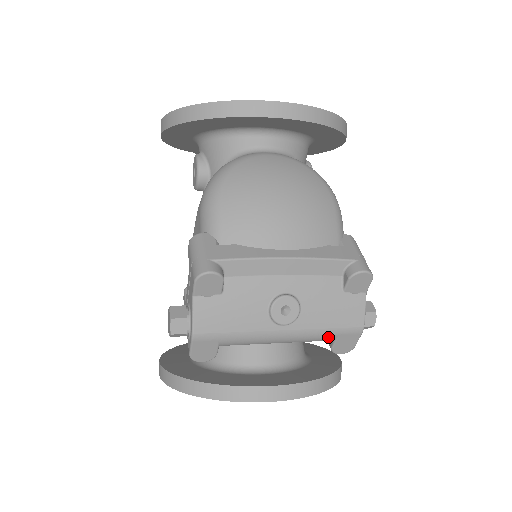
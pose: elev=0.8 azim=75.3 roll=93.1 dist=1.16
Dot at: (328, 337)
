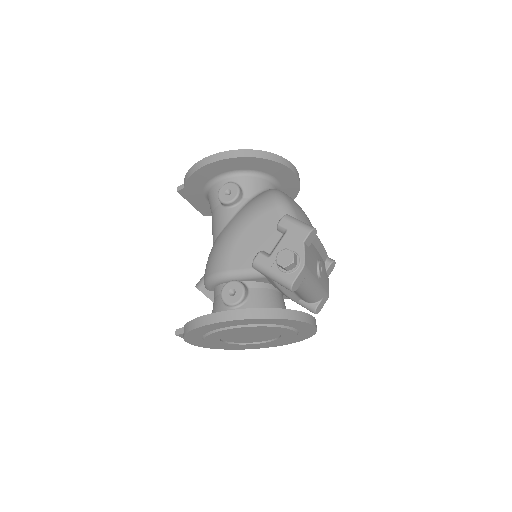
Dot at: (322, 296)
